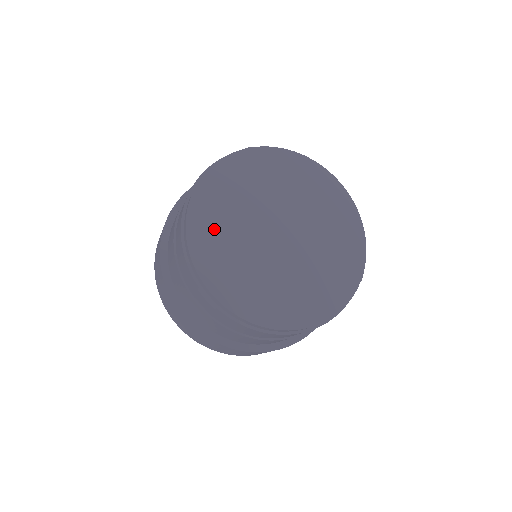
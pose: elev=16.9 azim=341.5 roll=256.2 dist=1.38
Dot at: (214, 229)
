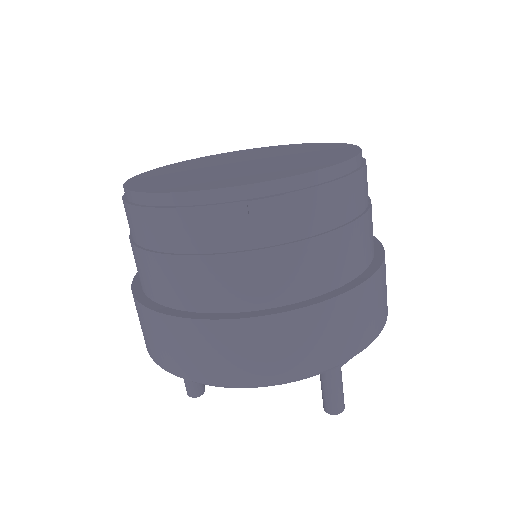
Dot at: (189, 183)
